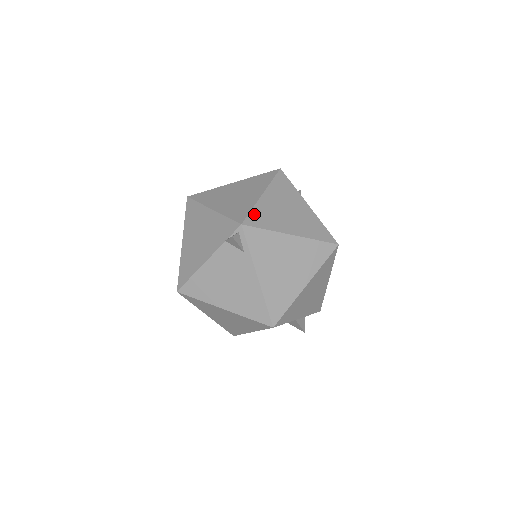
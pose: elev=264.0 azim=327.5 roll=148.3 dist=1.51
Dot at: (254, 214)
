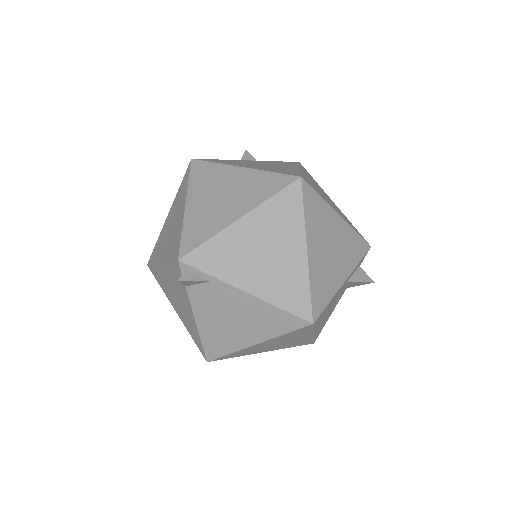
Dot at: (186, 235)
